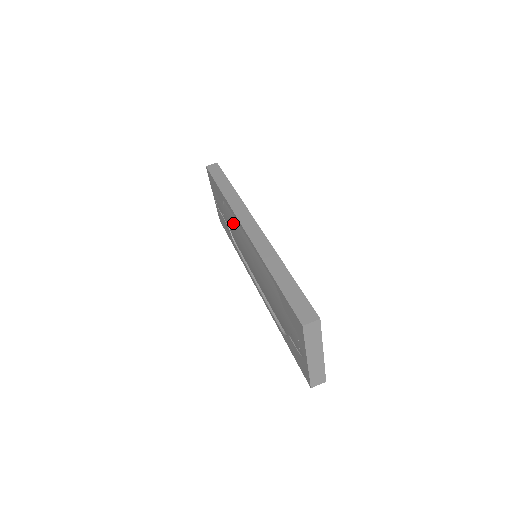
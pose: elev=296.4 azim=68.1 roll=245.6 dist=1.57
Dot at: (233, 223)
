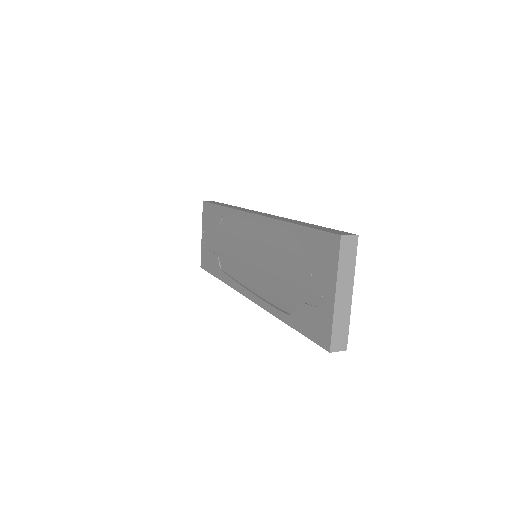
Dot at: (231, 233)
